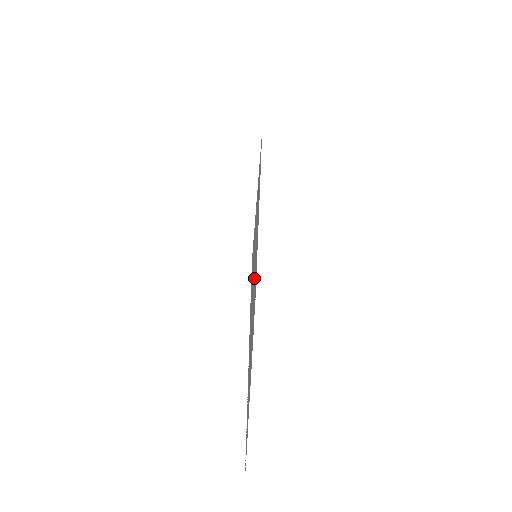
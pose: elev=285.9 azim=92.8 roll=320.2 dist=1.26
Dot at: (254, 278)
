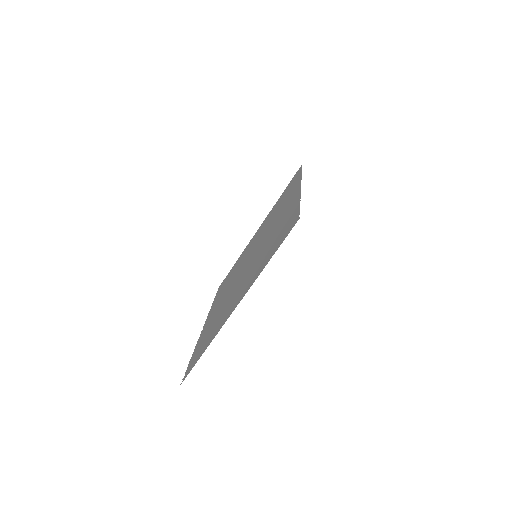
Dot at: (239, 280)
